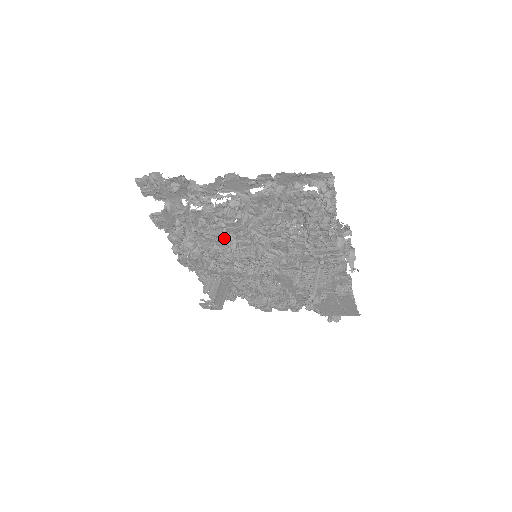
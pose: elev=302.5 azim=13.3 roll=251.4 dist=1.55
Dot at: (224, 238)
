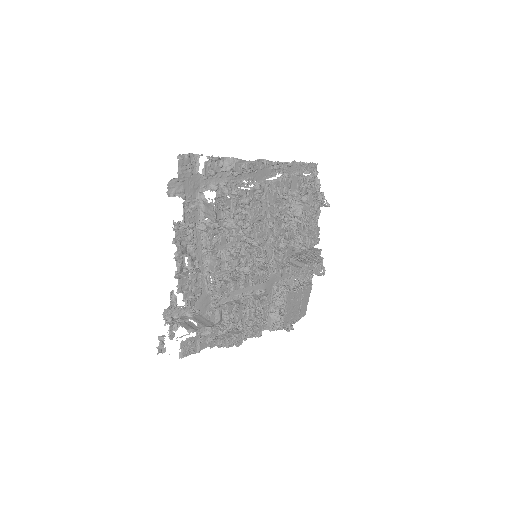
Dot at: (243, 232)
